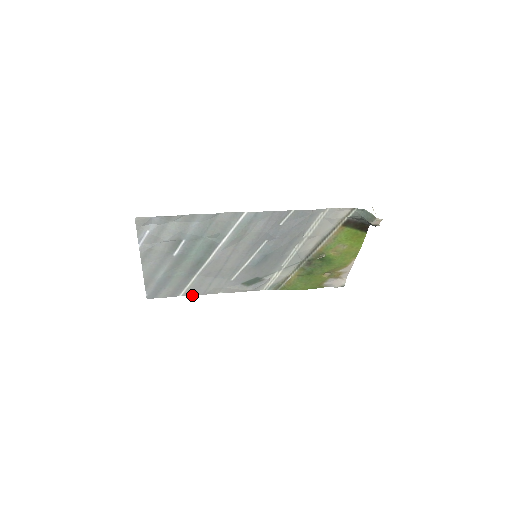
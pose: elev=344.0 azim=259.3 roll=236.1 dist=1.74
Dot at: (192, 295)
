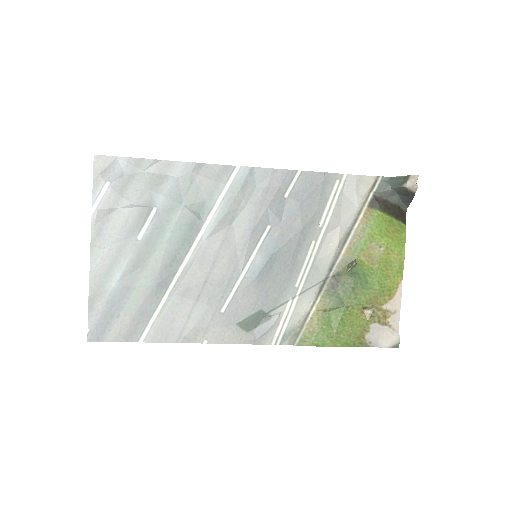
Dot at: (160, 342)
